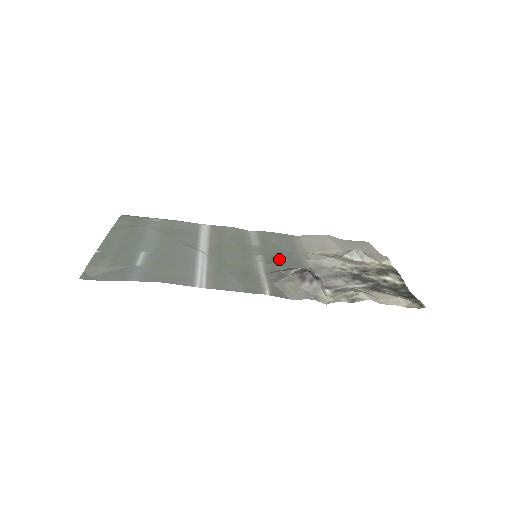
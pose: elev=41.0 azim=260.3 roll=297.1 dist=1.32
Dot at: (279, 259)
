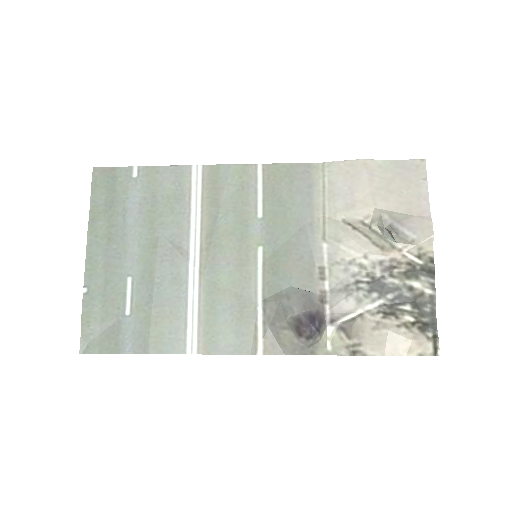
Dot at: (284, 256)
